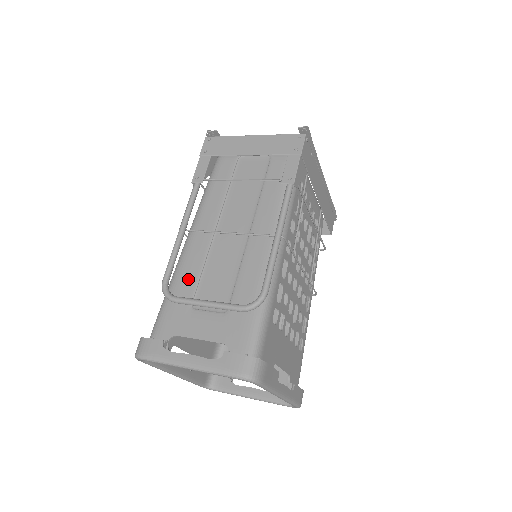
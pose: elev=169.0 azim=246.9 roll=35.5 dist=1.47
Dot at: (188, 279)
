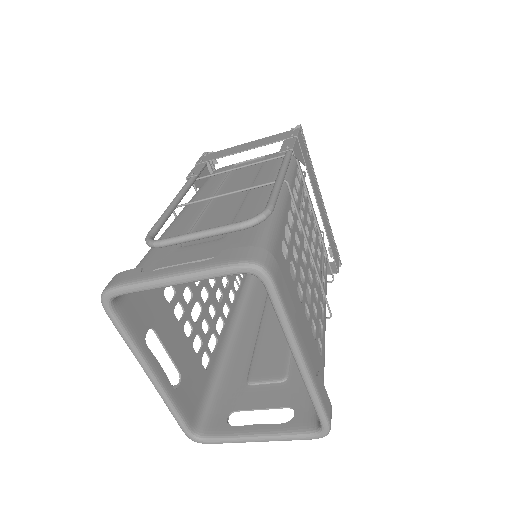
Dot at: (178, 231)
